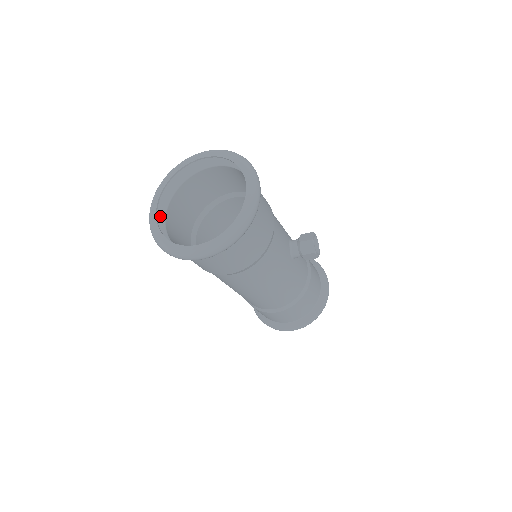
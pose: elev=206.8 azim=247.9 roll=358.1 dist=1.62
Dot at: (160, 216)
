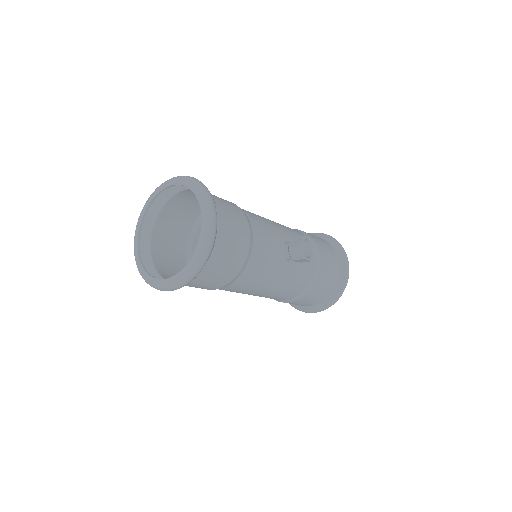
Dot at: (146, 240)
